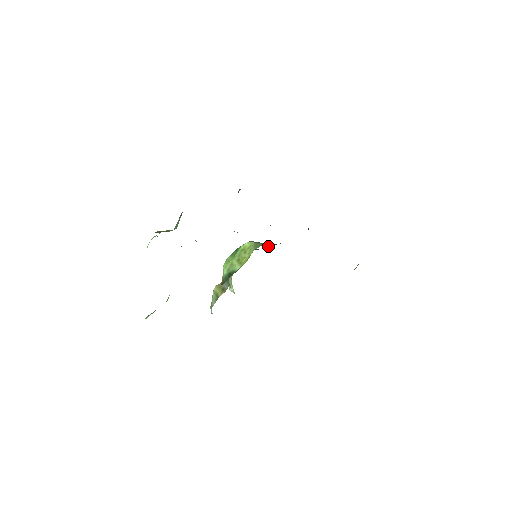
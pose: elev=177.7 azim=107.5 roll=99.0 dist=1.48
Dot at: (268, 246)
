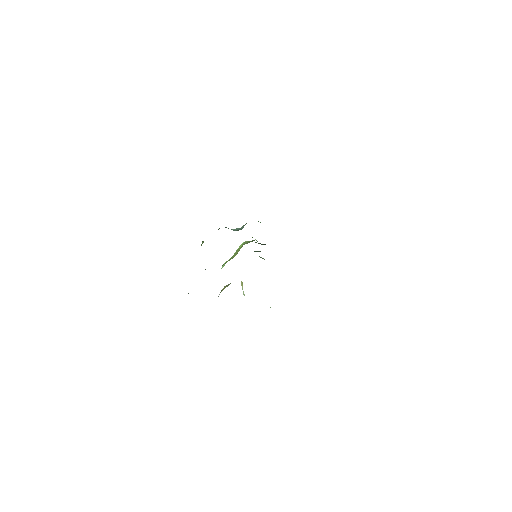
Dot at: occluded
